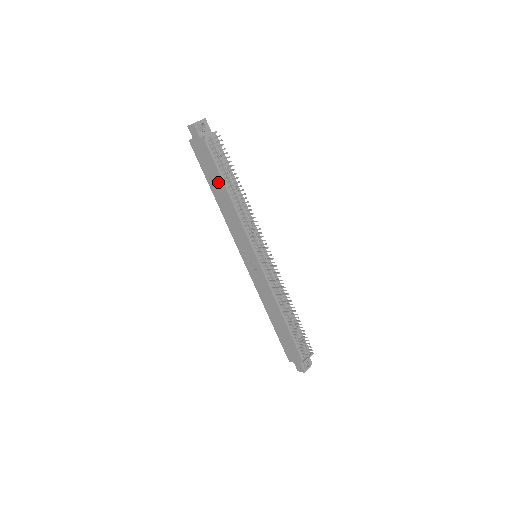
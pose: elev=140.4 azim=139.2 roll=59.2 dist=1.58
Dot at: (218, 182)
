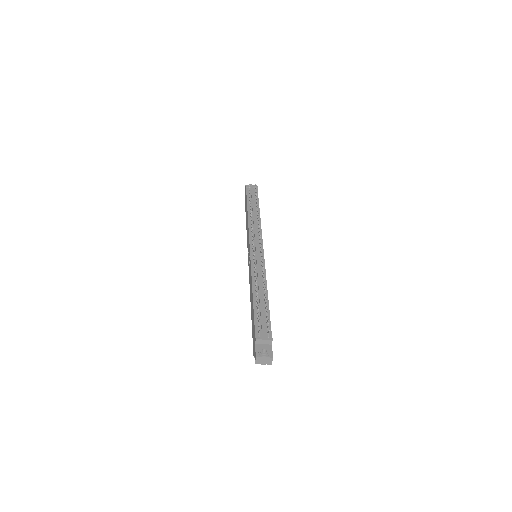
Dot at: occluded
